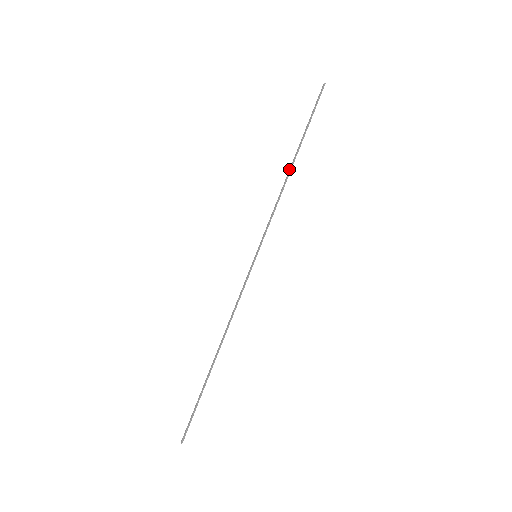
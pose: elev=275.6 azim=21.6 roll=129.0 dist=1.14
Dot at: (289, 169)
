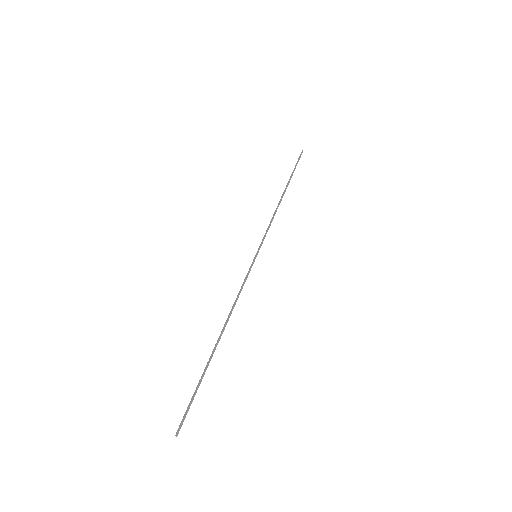
Dot at: (281, 198)
